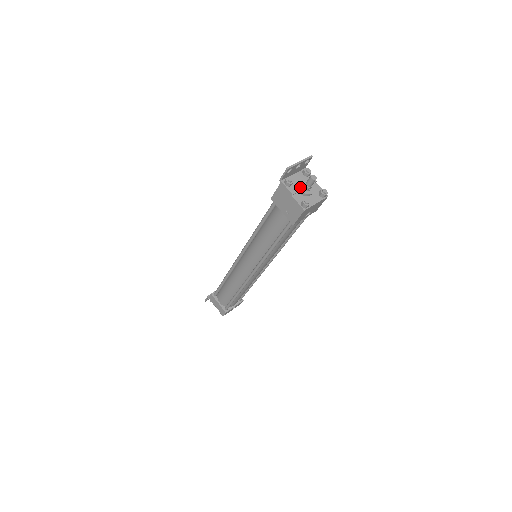
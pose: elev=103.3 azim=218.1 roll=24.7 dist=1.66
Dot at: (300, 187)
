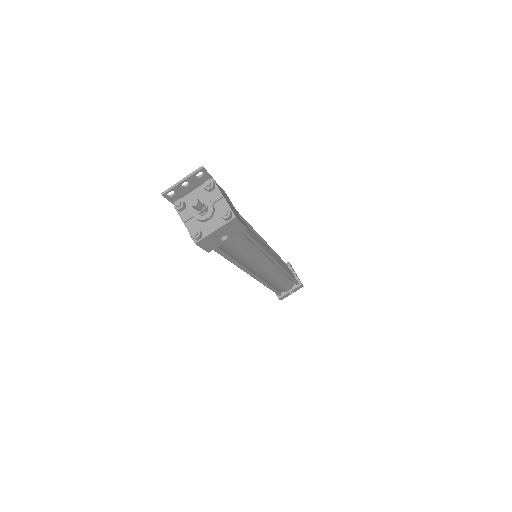
Dot at: (194, 211)
